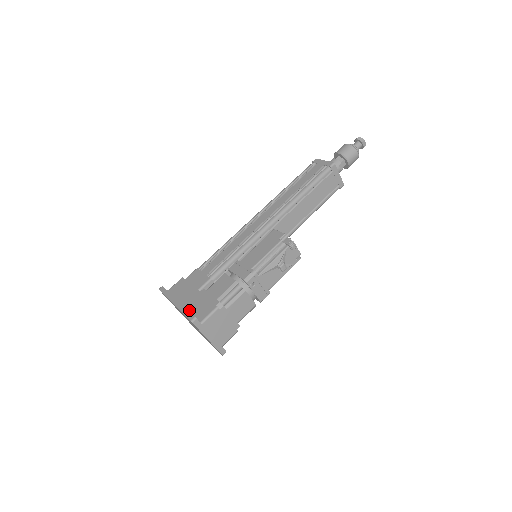
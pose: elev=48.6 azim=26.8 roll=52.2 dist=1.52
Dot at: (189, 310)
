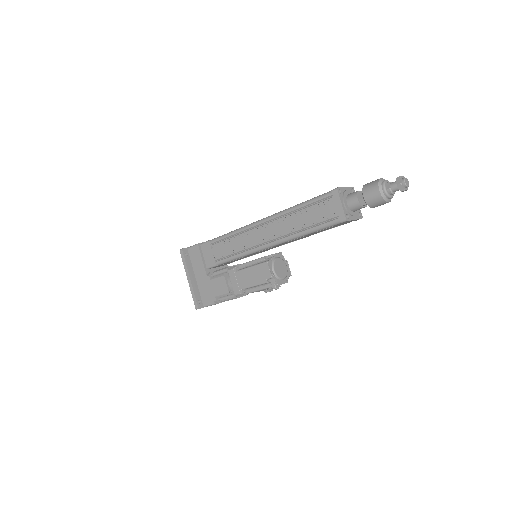
Dot at: (198, 287)
